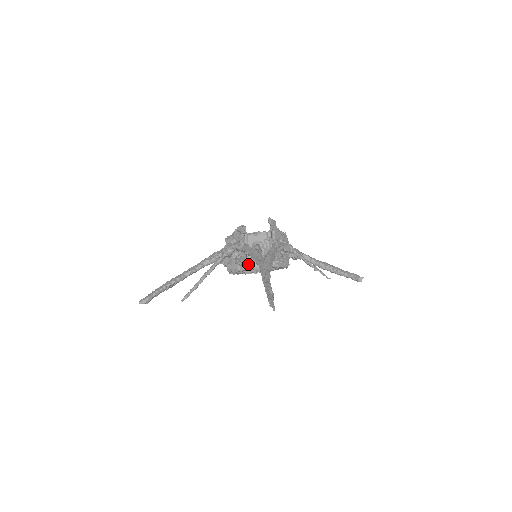
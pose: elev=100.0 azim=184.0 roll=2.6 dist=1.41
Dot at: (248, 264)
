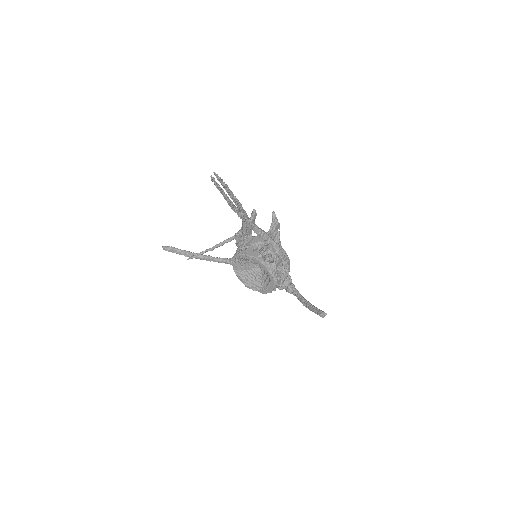
Dot at: (245, 251)
